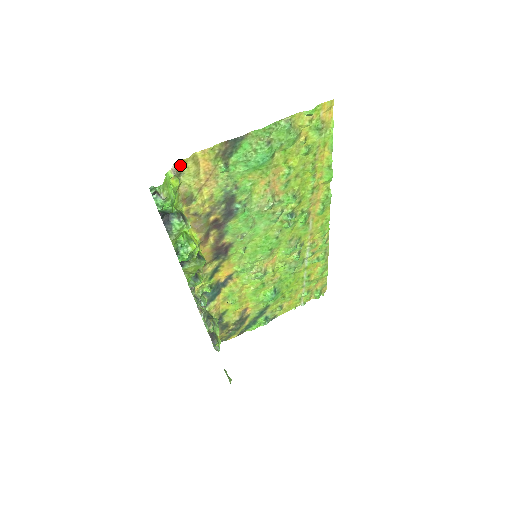
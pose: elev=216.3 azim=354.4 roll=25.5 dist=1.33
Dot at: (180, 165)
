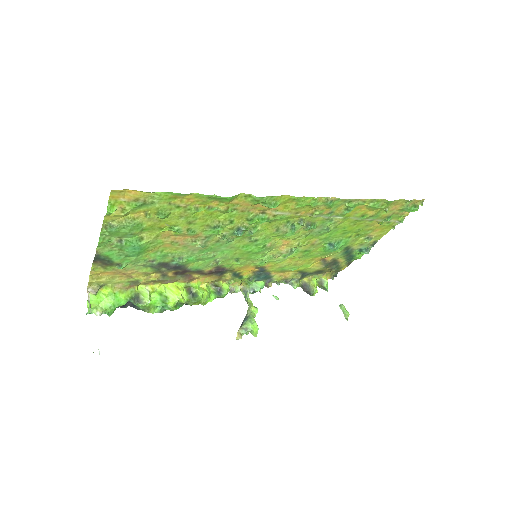
Dot at: (93, 284)
